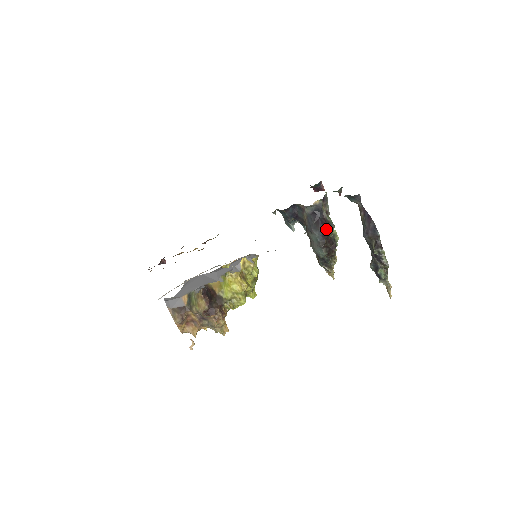
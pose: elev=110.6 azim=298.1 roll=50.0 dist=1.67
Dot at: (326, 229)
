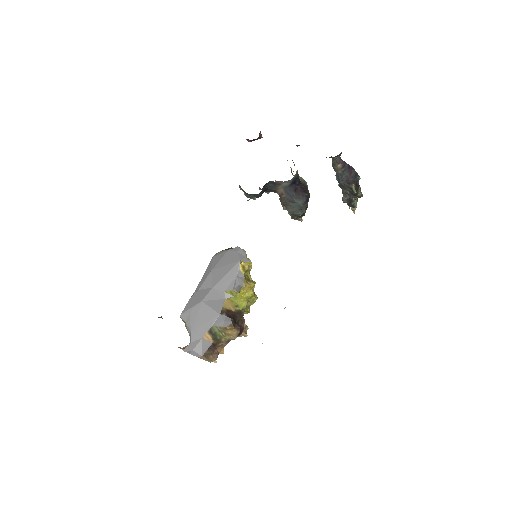
Dot at: (307, 193)
